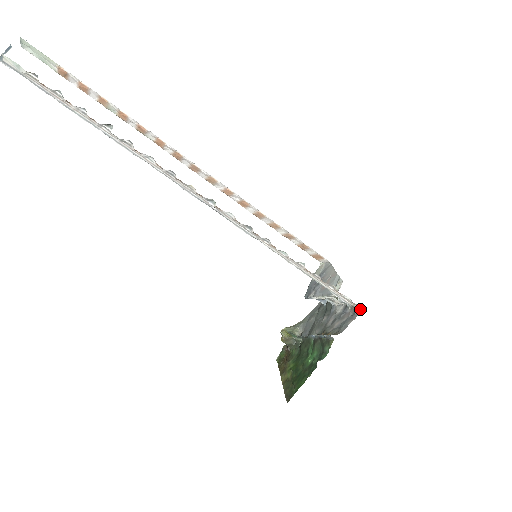
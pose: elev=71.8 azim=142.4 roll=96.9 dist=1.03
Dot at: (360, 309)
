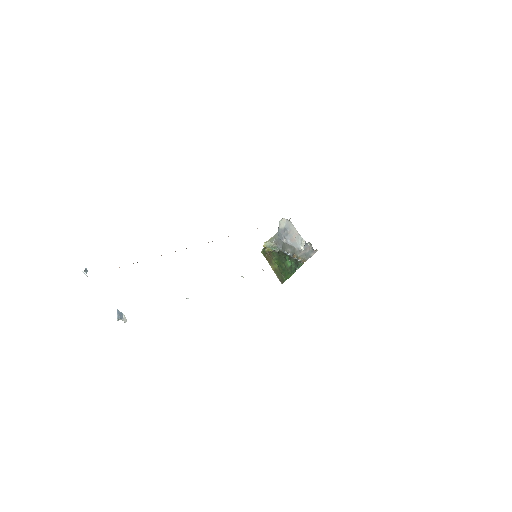
Dot at: (317, 250)
